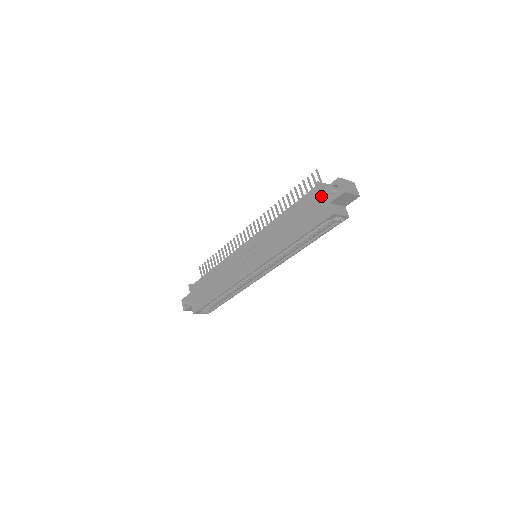
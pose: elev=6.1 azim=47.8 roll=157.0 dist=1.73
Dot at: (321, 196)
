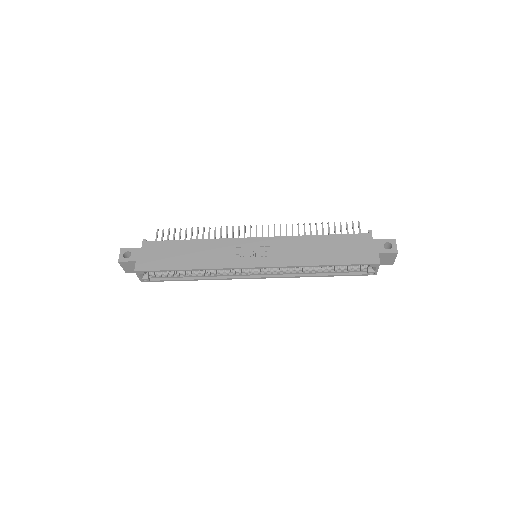
Dot at: (371, 243)
